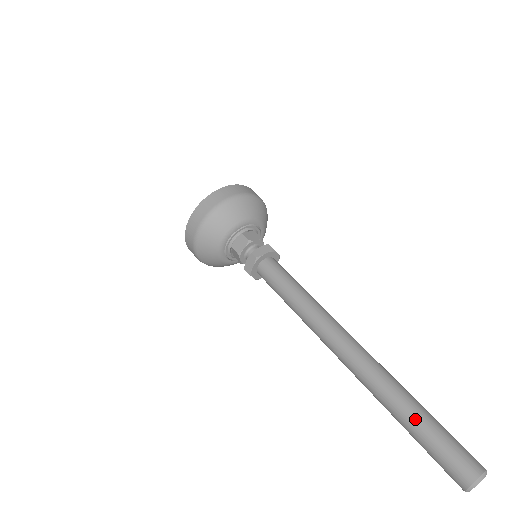
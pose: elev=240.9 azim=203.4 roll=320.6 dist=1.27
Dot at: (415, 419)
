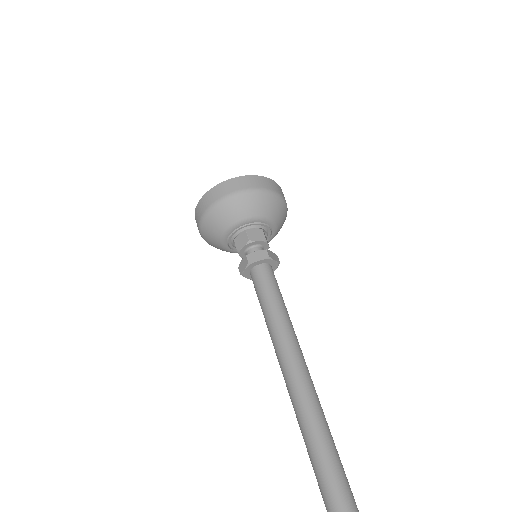
Dot at: (344, 485)
